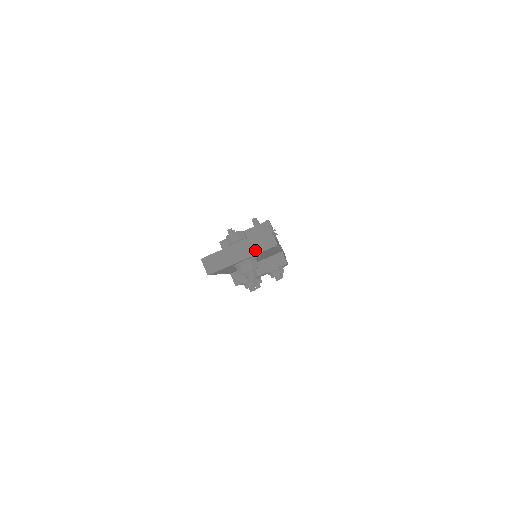
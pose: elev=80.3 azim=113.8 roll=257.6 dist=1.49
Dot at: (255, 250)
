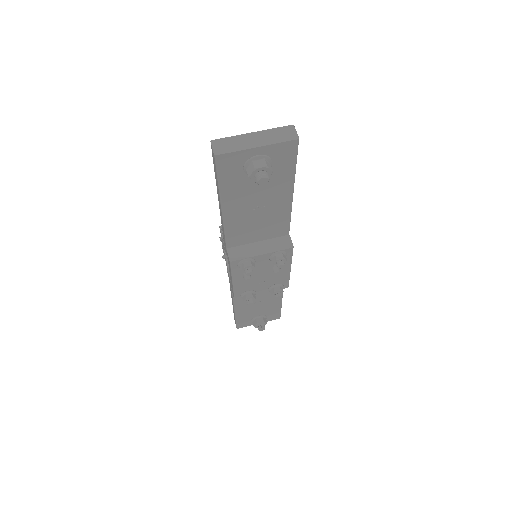
Dot at: (273, 140)
